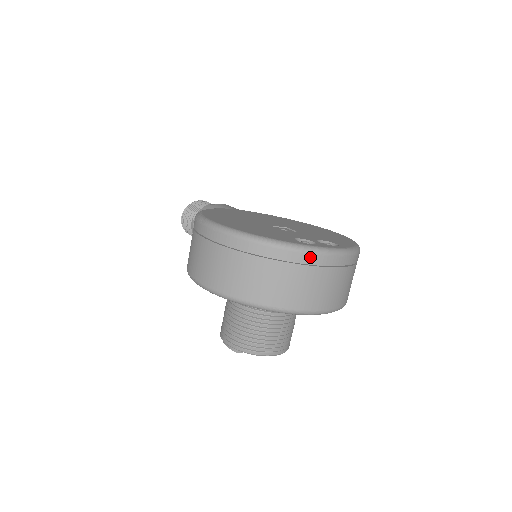
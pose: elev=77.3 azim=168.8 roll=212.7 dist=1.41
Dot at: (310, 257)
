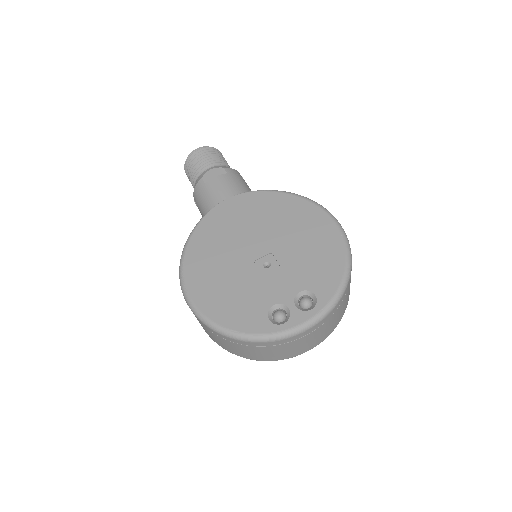
Dot at: (281, 341)
